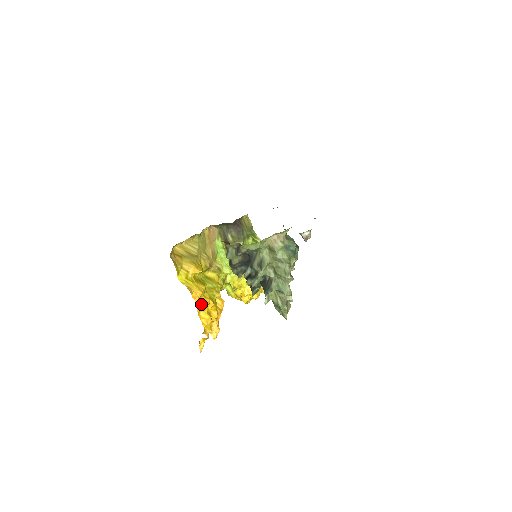
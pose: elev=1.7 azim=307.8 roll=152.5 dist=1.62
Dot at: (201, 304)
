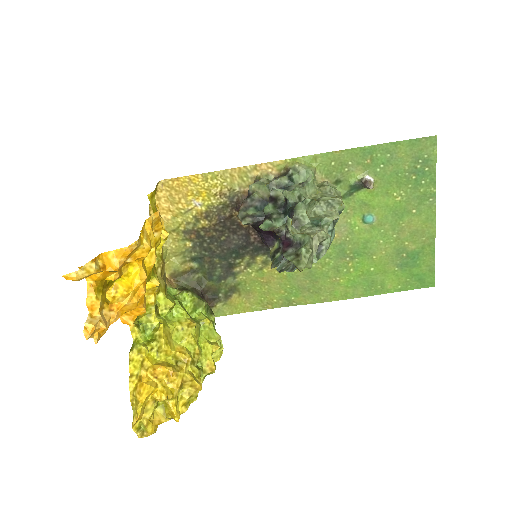
Dot at: (152, 229)
